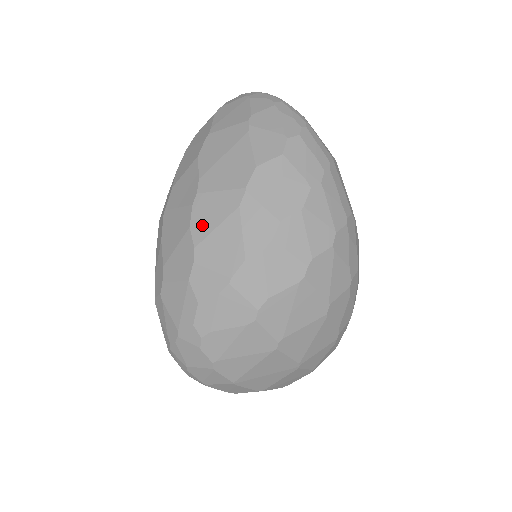
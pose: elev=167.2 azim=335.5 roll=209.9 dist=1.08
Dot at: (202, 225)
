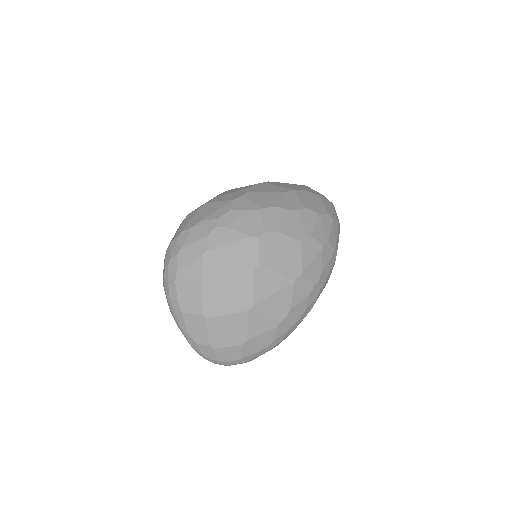
Dot at: (259, 189)
